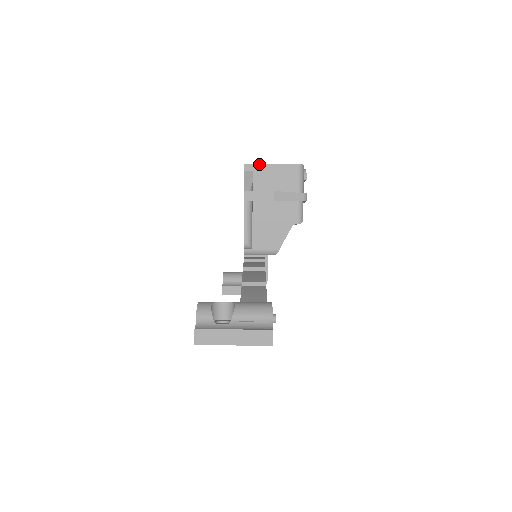
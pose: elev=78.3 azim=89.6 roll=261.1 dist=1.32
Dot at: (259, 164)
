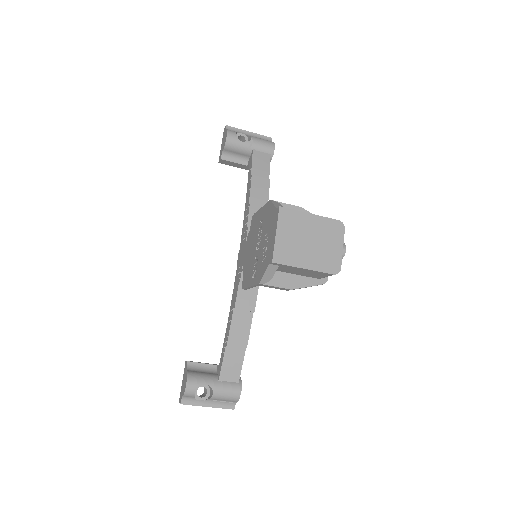
Dot at: (289, 266)
